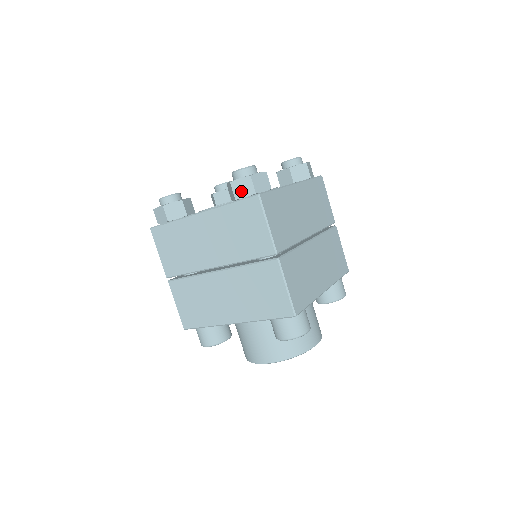
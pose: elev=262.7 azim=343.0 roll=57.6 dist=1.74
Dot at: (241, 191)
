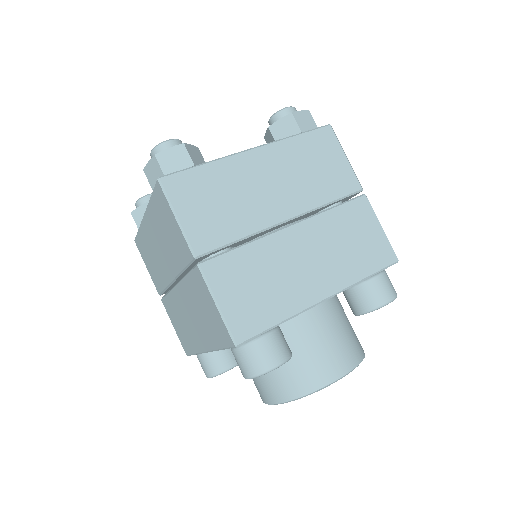
Dot at: (305, 124)
